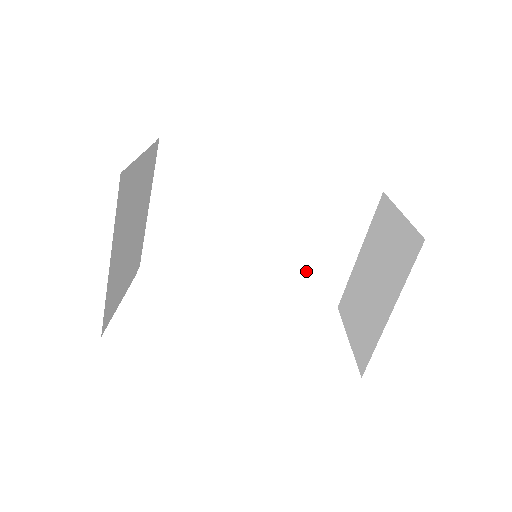
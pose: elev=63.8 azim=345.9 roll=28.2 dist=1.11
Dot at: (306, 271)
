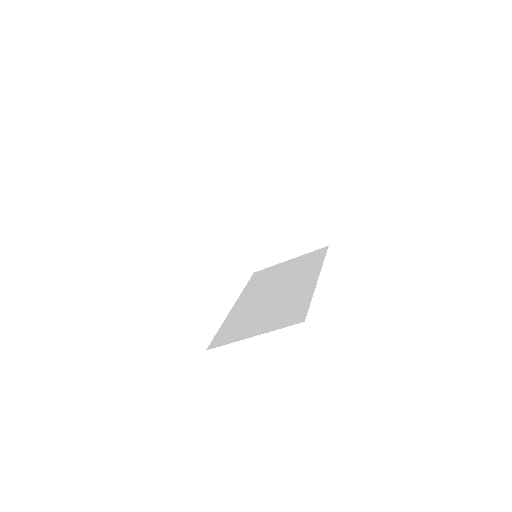
Dot at: occluded
